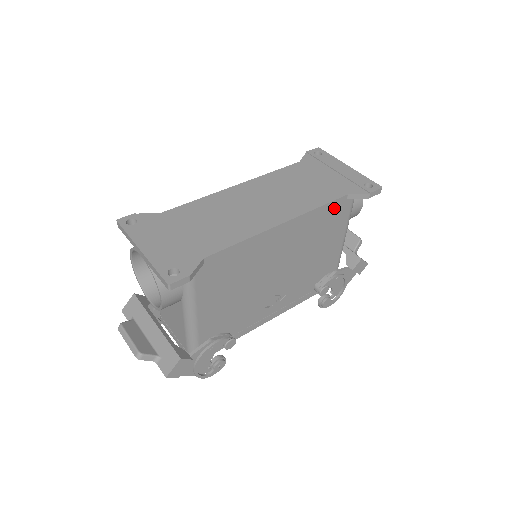
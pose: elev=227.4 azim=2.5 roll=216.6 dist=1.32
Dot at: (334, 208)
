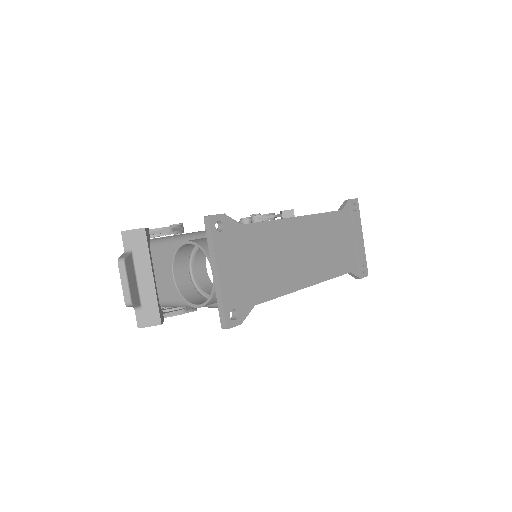
Dot at: occluded
